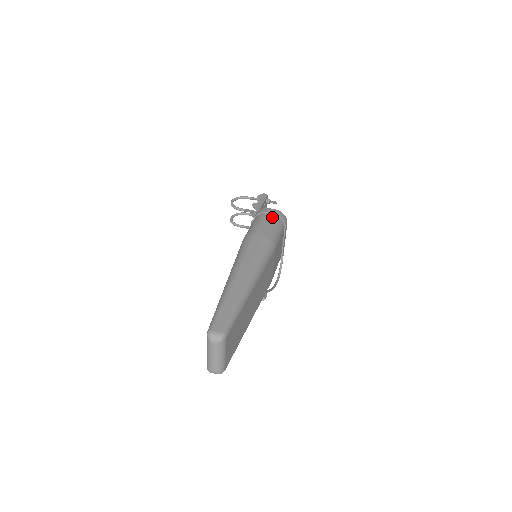
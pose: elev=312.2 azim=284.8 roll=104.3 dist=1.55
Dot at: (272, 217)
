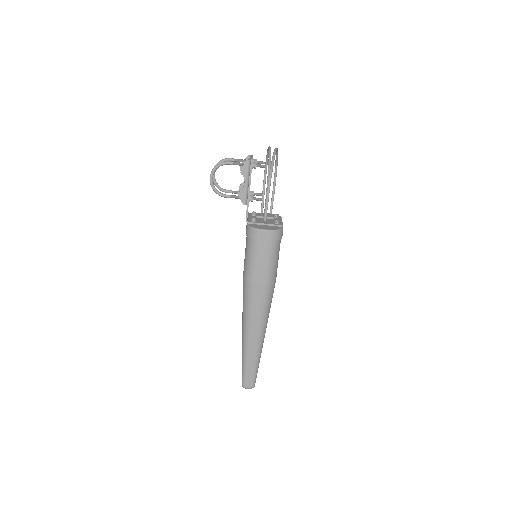
Dot at: (267, 247)
